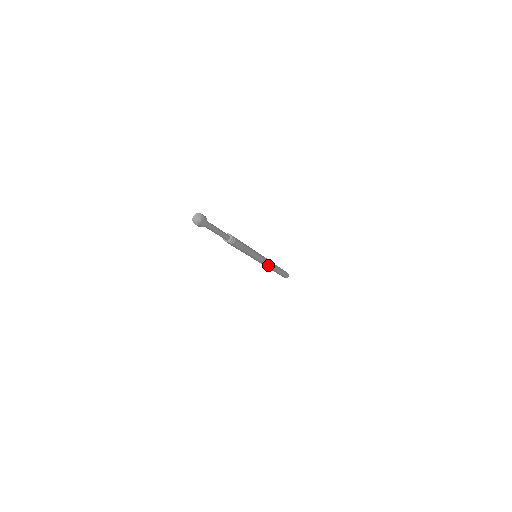
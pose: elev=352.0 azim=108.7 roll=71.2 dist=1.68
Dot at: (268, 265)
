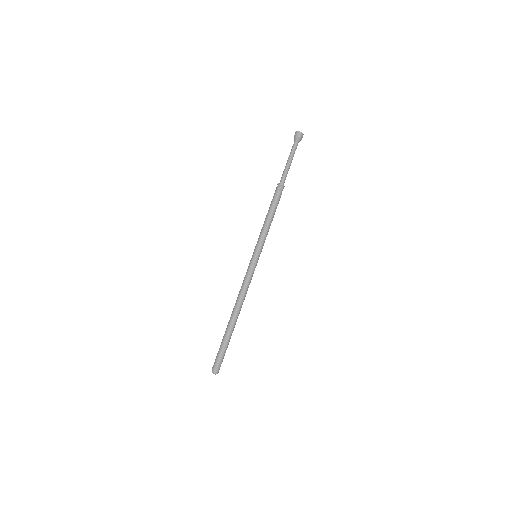
Dot at: (246, 291)
